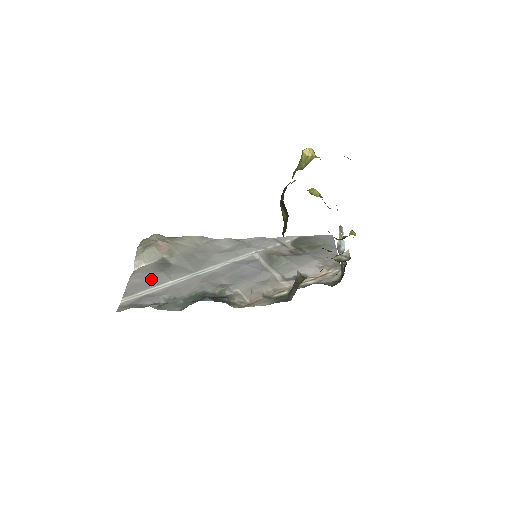
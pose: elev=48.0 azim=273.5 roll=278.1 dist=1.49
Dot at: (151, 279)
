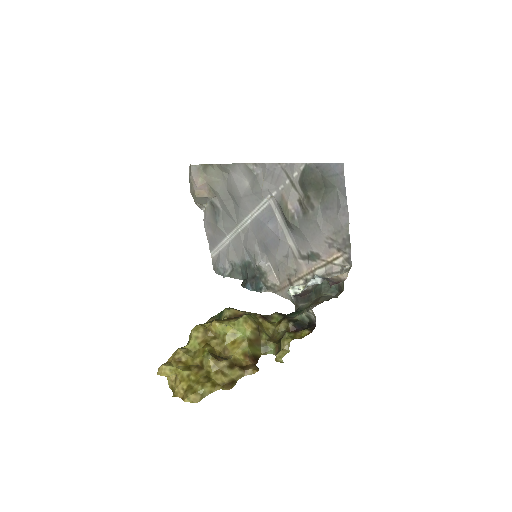
Dot at: (215, 233)
